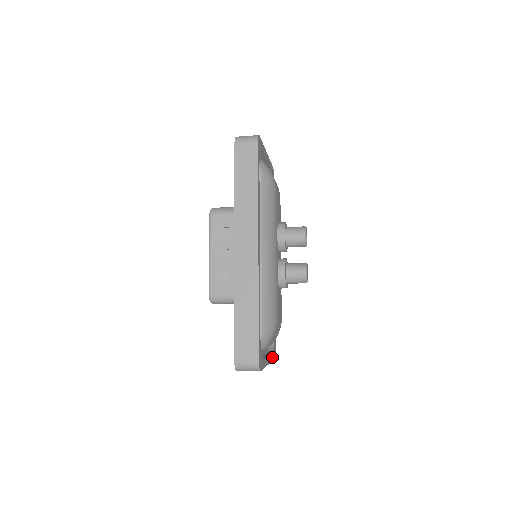
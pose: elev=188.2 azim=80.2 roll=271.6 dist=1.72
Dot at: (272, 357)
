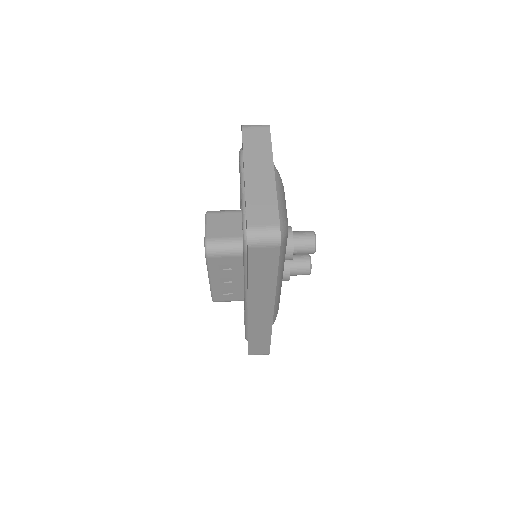
Dot at: occluded
